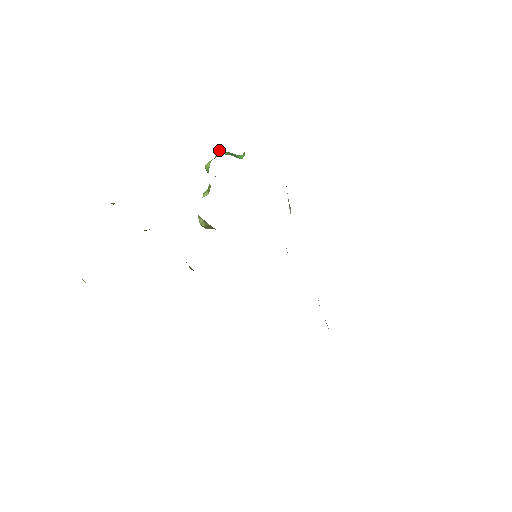
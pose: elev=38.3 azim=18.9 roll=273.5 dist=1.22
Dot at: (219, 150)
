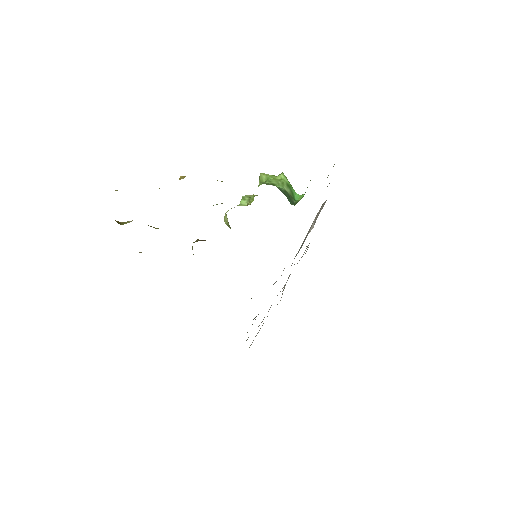
Dot at: (282, 174)
